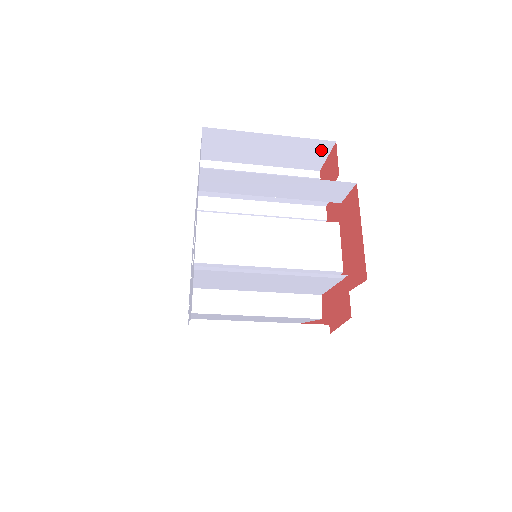
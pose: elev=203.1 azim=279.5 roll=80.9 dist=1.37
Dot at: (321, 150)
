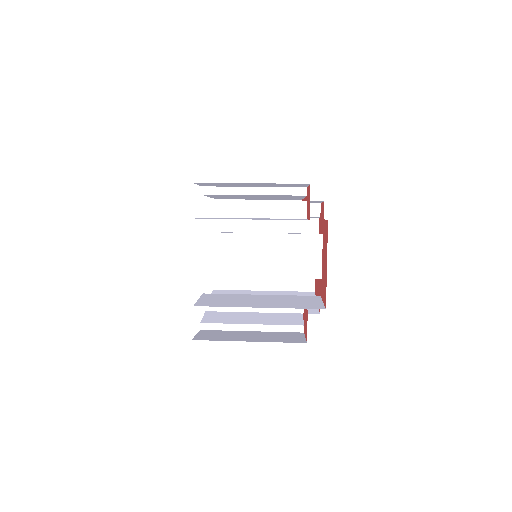
Dot at: occluded
